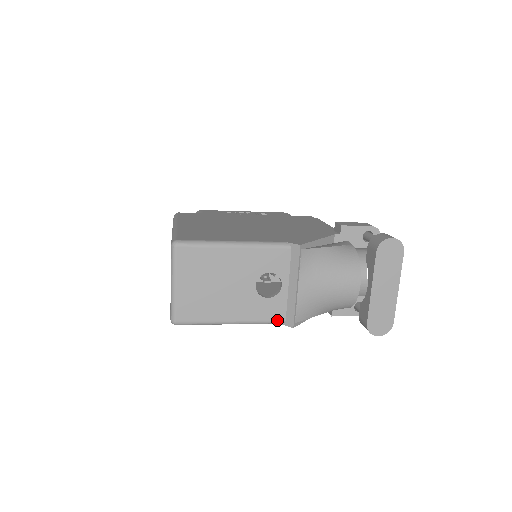
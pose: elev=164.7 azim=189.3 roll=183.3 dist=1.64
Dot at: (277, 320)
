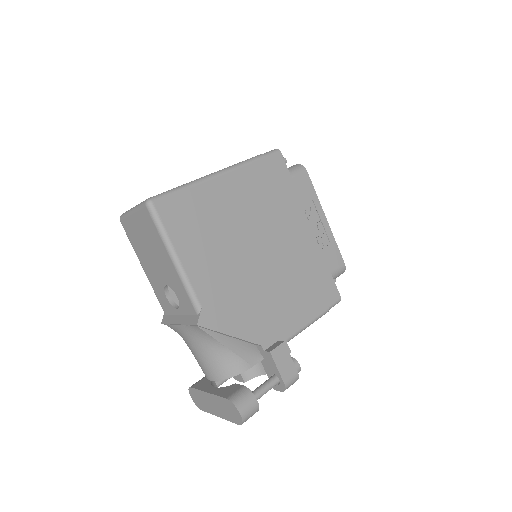
Dot at: (162, 307)
